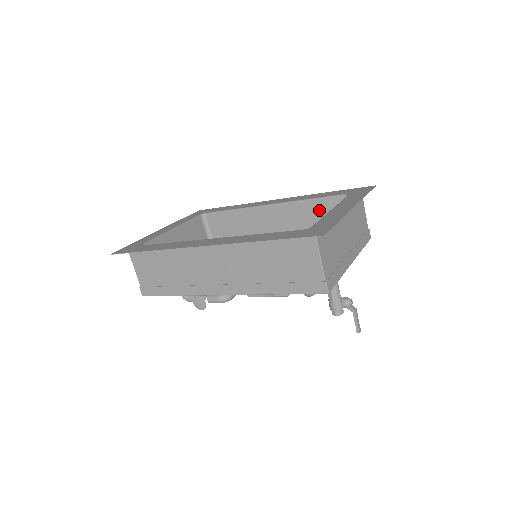
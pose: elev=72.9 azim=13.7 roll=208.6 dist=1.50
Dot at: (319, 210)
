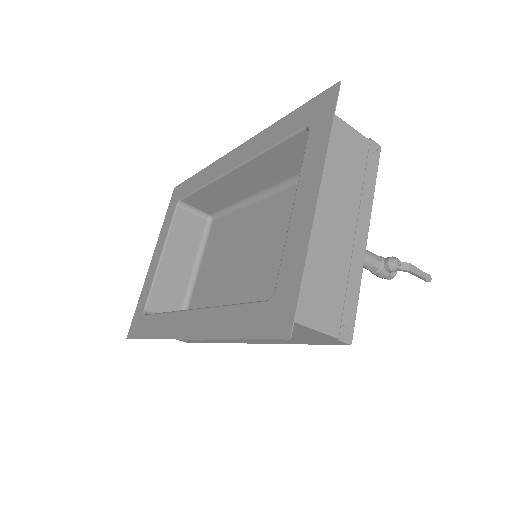
Dot at: (289, 155)
